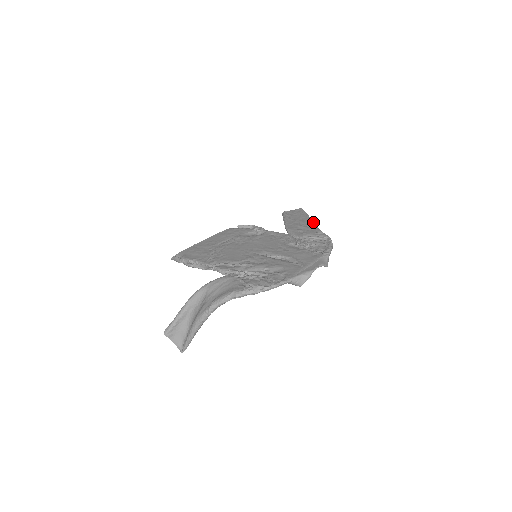
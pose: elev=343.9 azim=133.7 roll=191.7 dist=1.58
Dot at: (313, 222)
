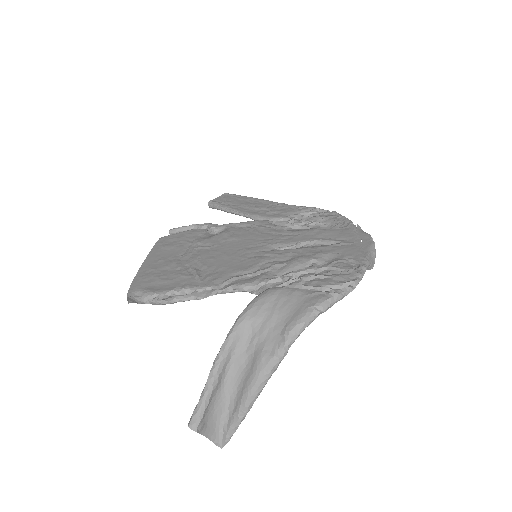
Dot at: (270, 201)
